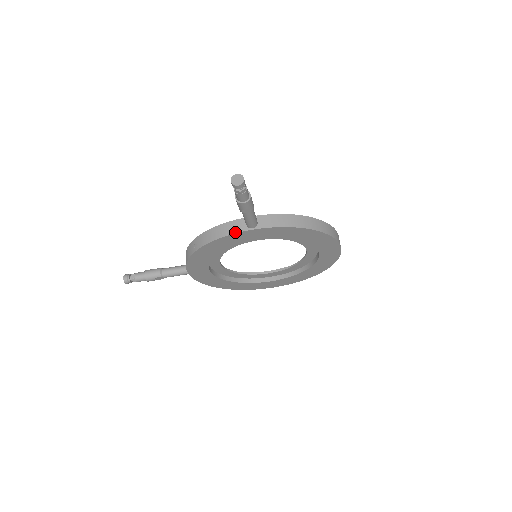
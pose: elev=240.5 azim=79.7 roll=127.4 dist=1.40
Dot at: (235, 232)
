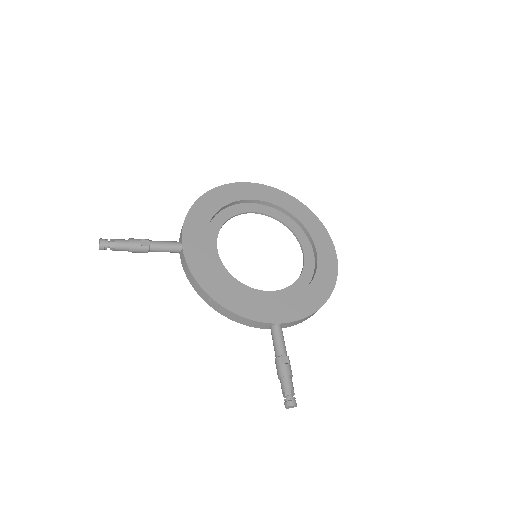
Dot at: occluded
